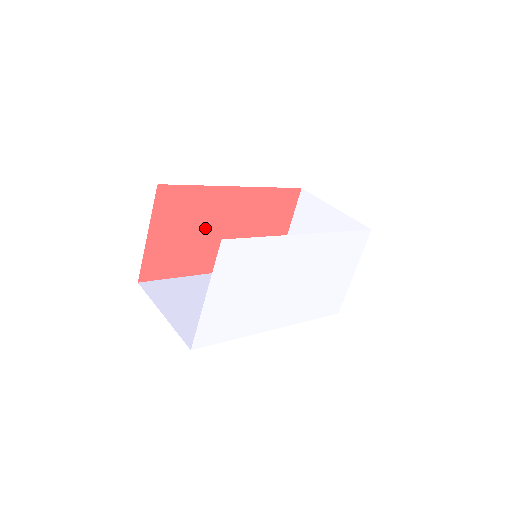
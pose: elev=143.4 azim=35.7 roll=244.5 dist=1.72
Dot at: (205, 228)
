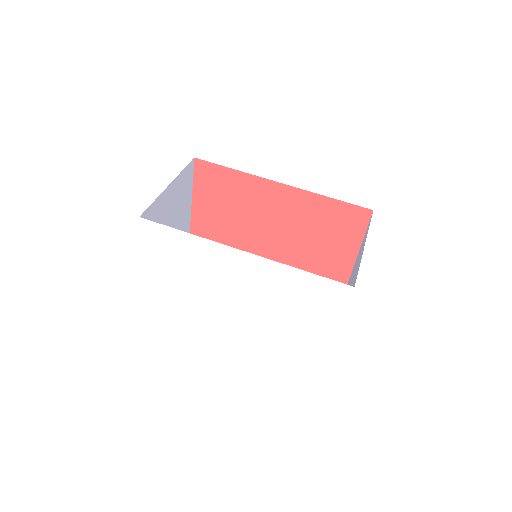
Dot at: (248, 212)
